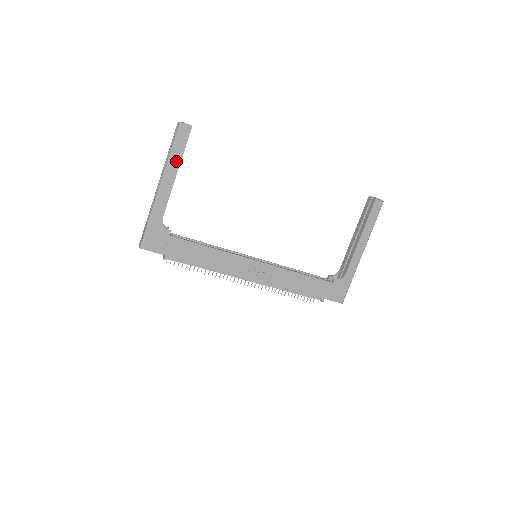
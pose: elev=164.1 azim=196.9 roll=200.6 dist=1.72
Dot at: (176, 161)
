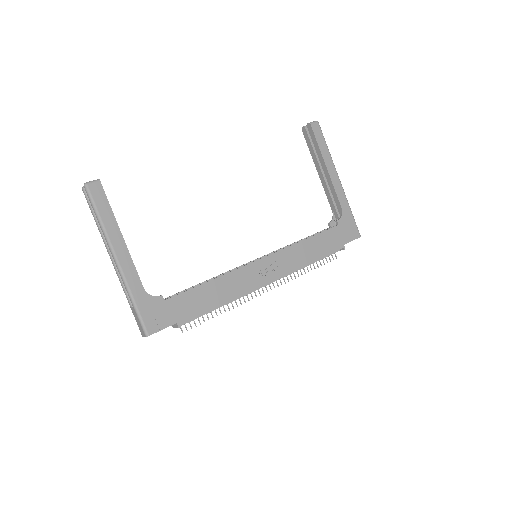
Dot at: (111, 224)
